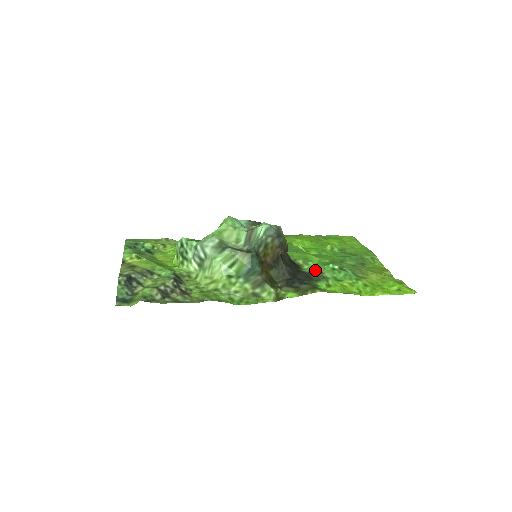
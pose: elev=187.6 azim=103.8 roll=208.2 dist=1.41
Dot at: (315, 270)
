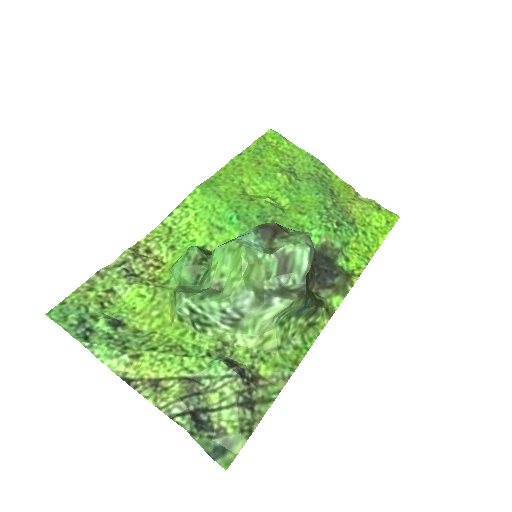
Dot at: (323, 243)
